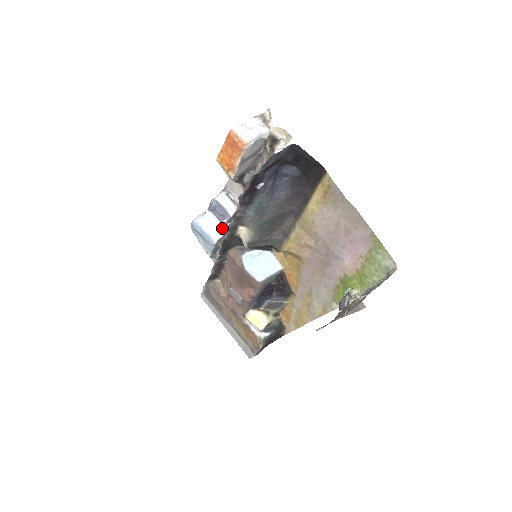
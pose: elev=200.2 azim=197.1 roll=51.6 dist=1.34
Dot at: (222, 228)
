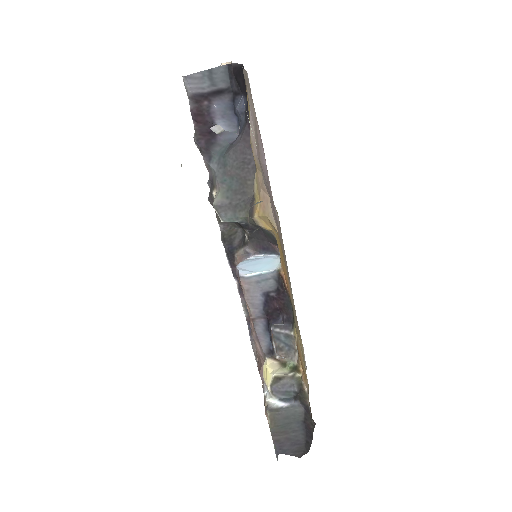
Dot at: occluded
